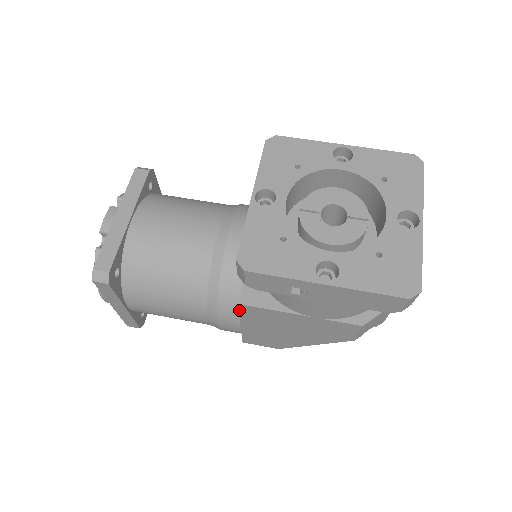
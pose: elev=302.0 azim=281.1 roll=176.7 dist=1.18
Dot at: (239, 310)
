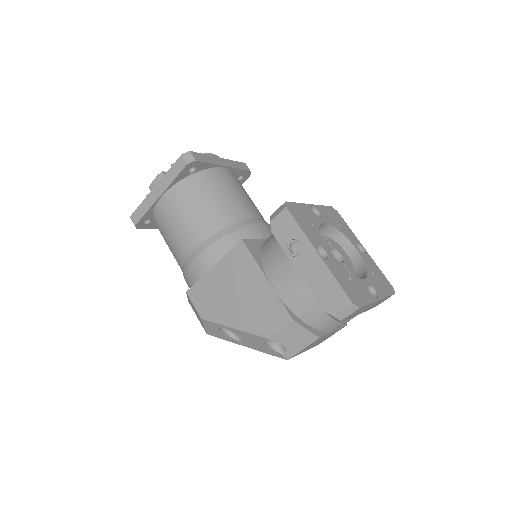
Dot at: (234, 247)
